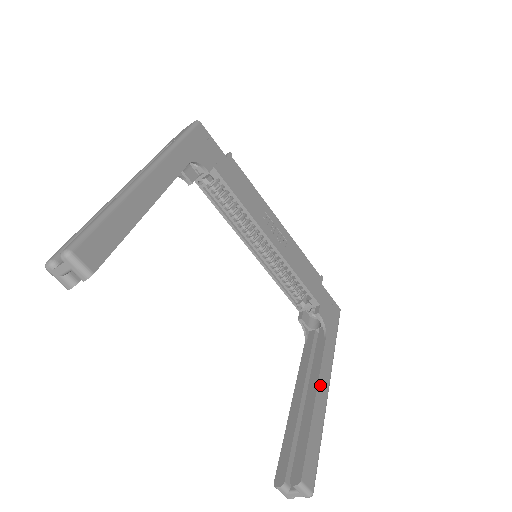
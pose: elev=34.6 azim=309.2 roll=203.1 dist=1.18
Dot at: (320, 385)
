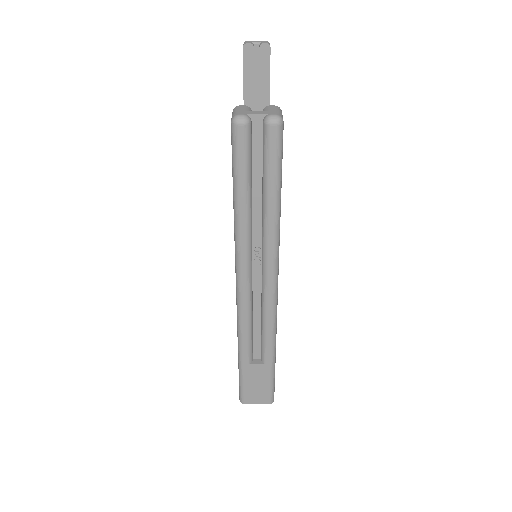
Dot at: occluded
